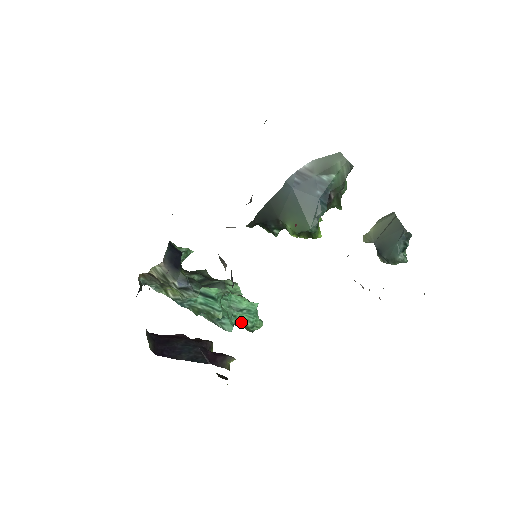
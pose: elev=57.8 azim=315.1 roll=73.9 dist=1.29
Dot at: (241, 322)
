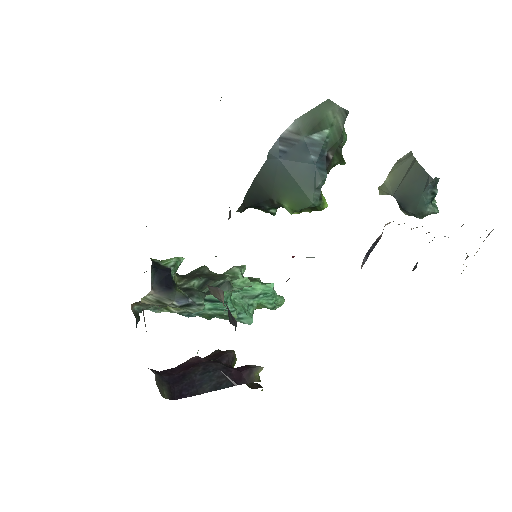
Dot at: (260, 306)
